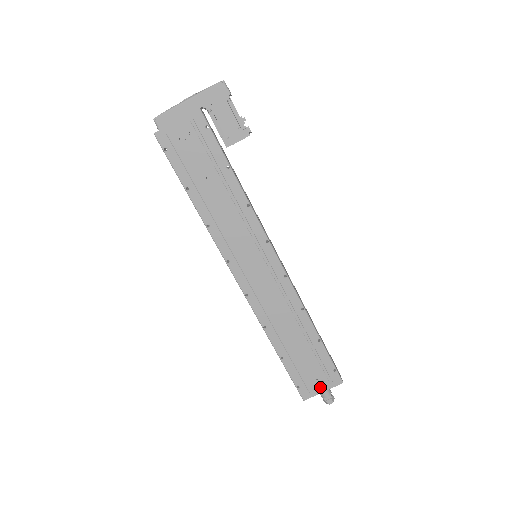
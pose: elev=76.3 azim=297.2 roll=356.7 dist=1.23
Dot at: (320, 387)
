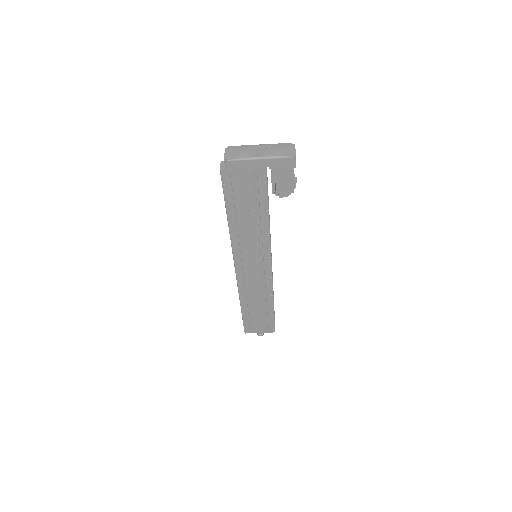
Dot at: (259, 330)
